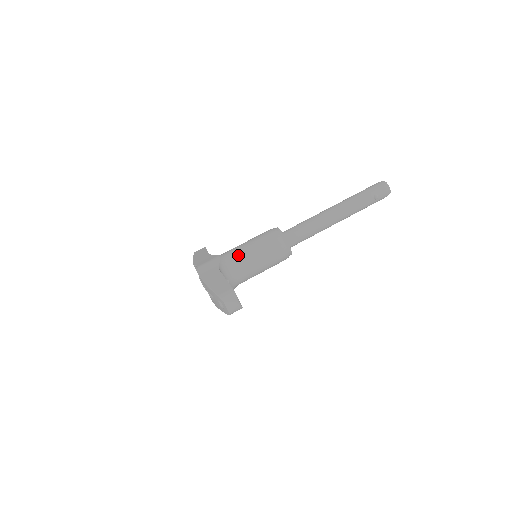
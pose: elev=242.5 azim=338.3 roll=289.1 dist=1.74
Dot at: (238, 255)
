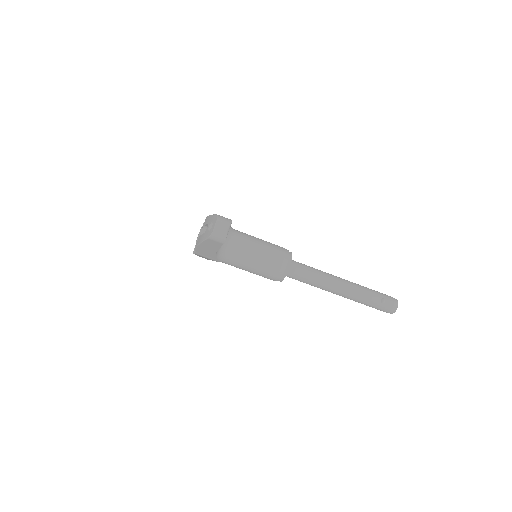
Dot at: (246, 235)
